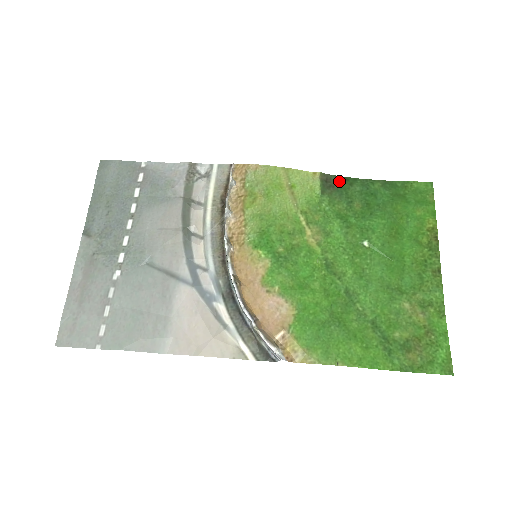
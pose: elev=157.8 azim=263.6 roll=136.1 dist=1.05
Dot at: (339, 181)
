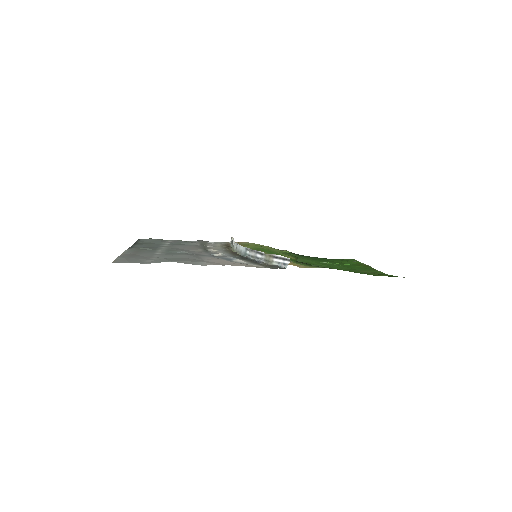
Dot at: occluded
